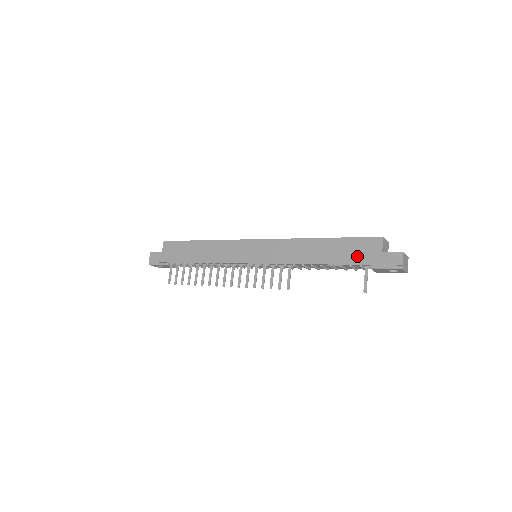
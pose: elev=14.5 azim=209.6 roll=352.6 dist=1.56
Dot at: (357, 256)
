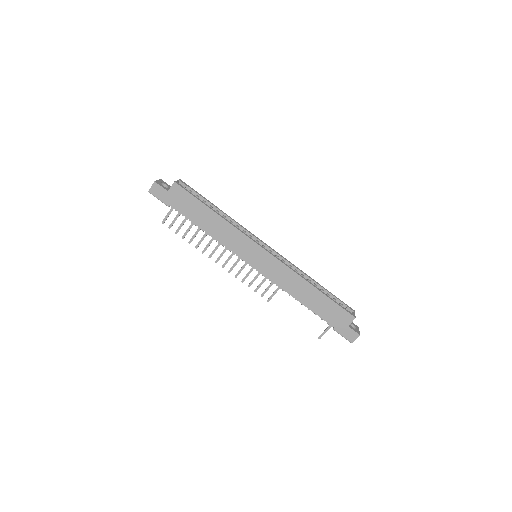
Dot at: (331, 317)
